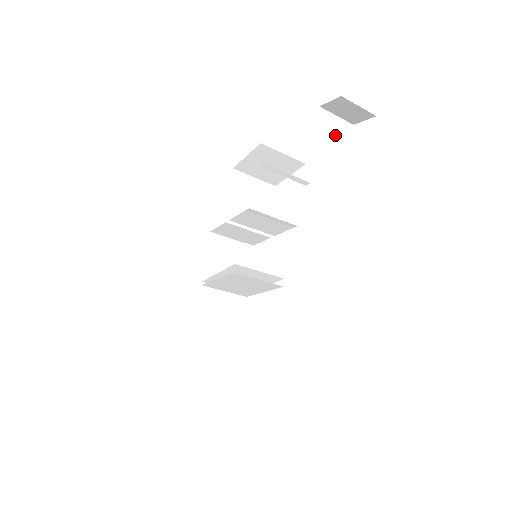
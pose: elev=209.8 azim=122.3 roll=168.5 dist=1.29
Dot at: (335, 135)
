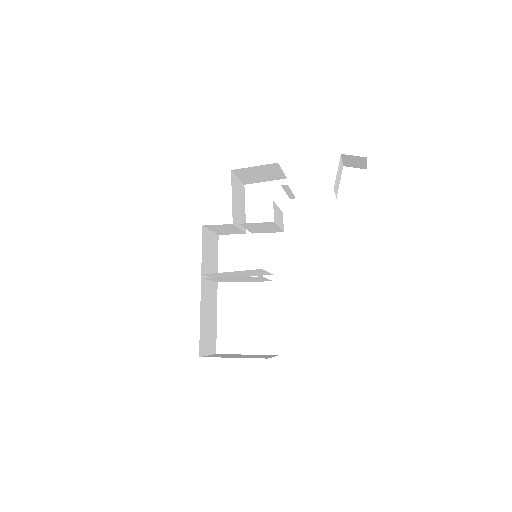
Dot at: (339, 175)
